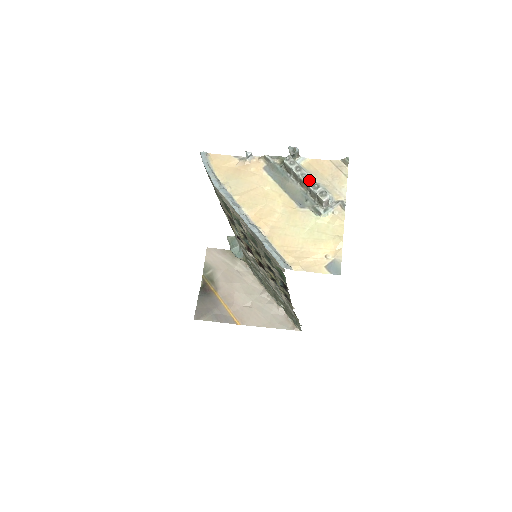
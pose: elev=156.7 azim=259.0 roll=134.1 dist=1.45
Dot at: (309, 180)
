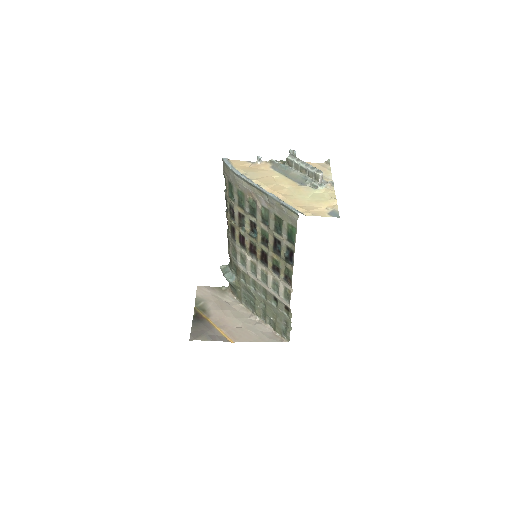
Dot at: (308, 165)
